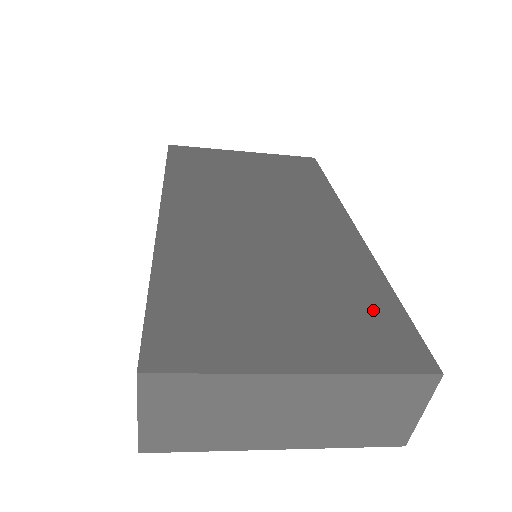
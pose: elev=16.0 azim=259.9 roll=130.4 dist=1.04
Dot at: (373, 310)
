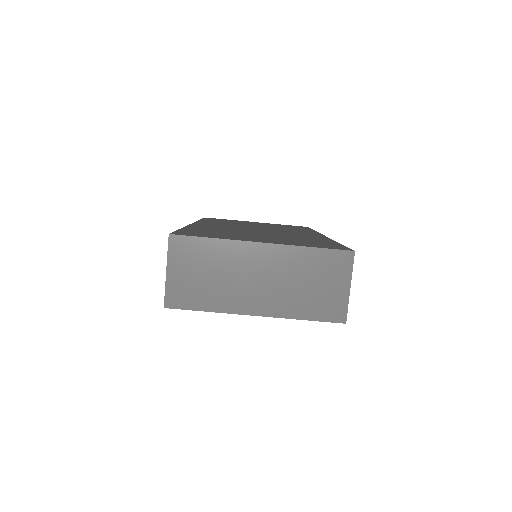
Dot at: (320, 242)
